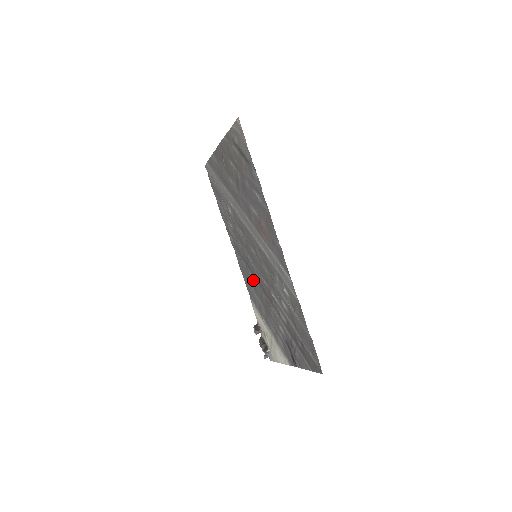
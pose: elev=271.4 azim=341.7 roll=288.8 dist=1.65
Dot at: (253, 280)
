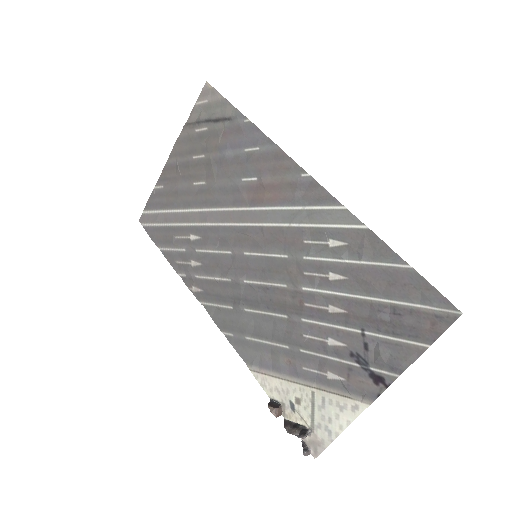
Dot at: (251, 316)
